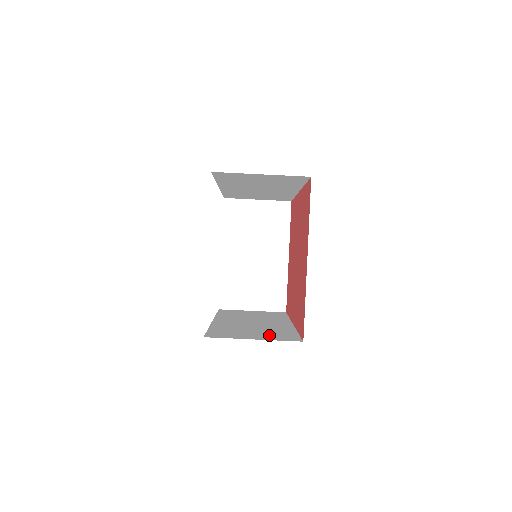
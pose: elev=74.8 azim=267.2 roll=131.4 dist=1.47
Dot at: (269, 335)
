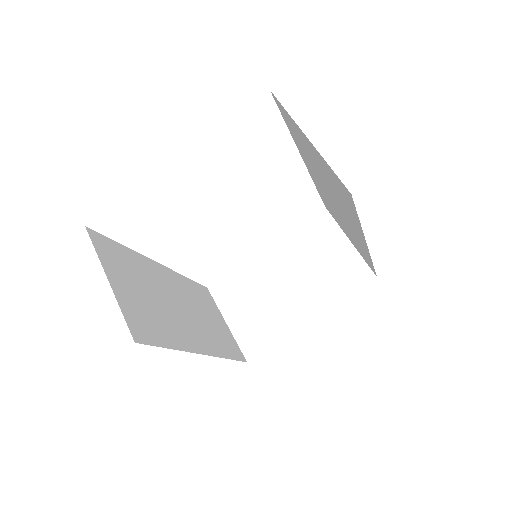
Dot at: (138, 306)
